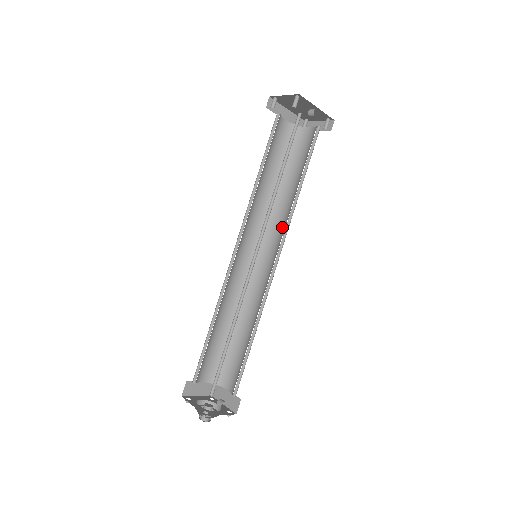
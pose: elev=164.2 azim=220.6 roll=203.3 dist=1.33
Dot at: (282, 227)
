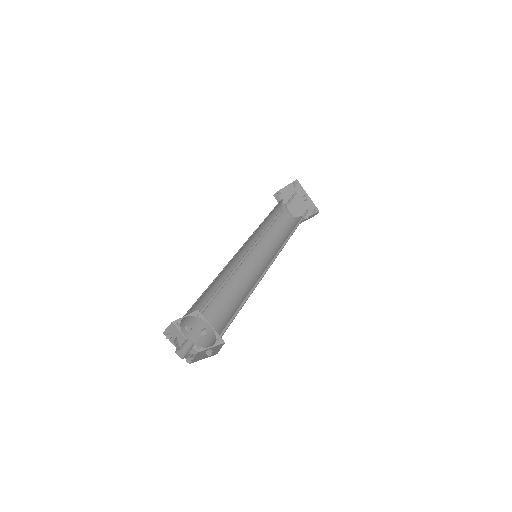
Dot at: occluded
